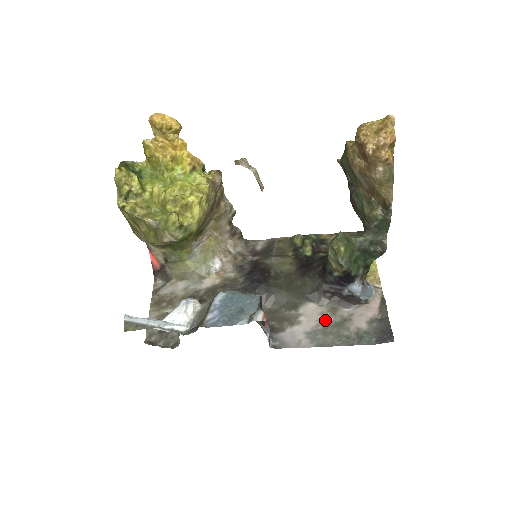
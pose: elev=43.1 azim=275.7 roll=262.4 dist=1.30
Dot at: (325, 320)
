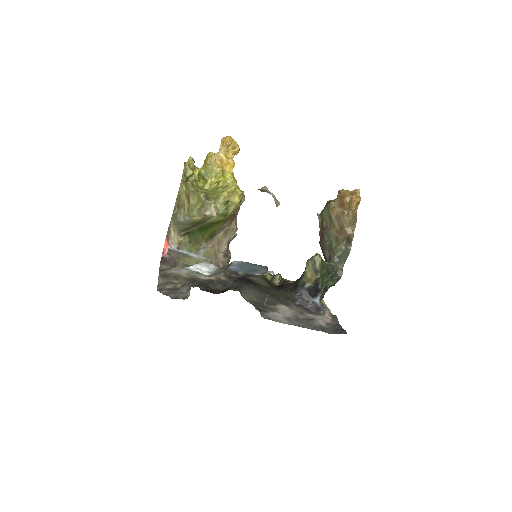
Dot at: (296, 316)
